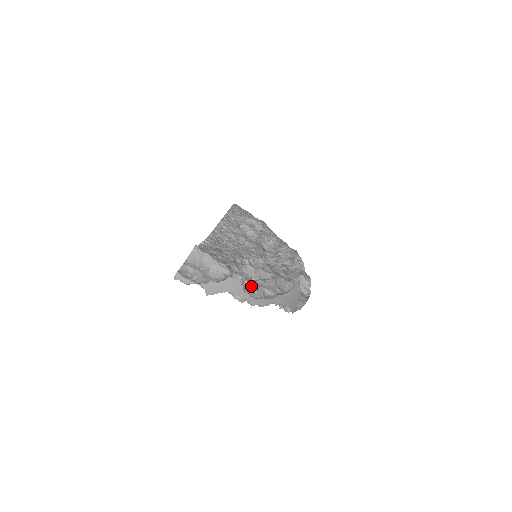
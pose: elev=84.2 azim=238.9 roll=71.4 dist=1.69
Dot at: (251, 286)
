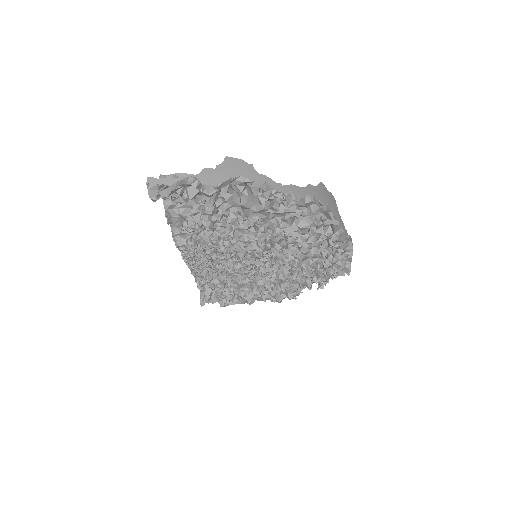
Dot at: occluded
